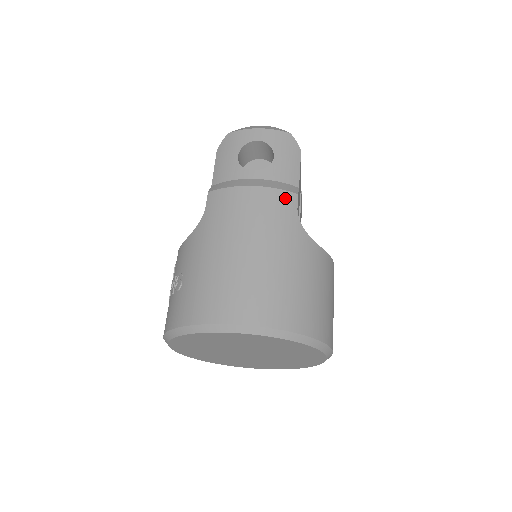
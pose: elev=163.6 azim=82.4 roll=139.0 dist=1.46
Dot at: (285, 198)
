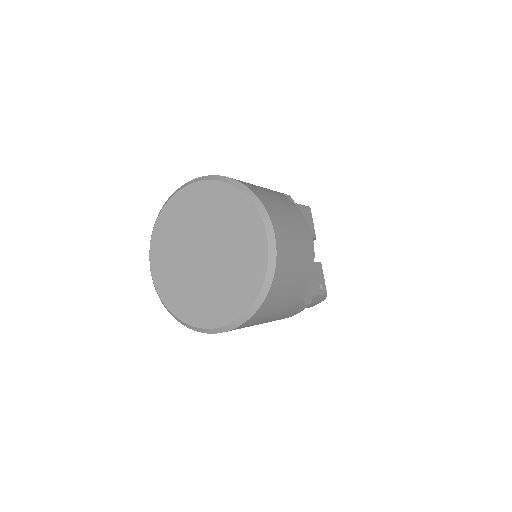
Dot at: occluded
